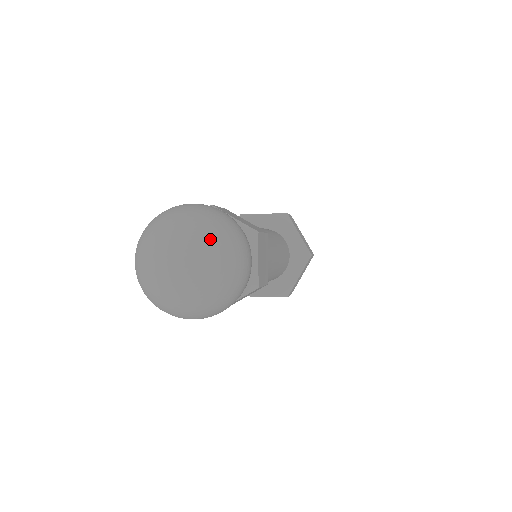
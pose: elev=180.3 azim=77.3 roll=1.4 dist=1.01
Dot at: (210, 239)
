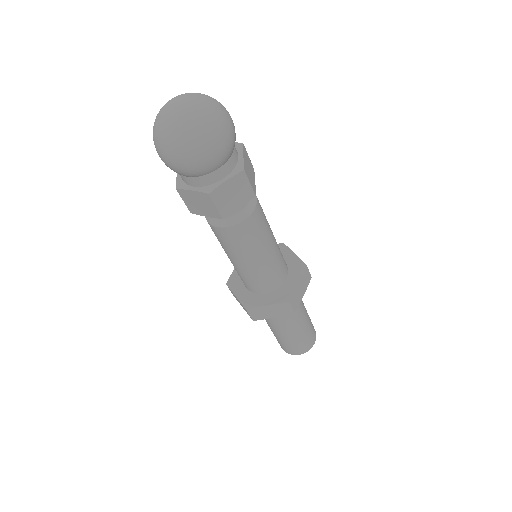
Dot at: (204, 95)
